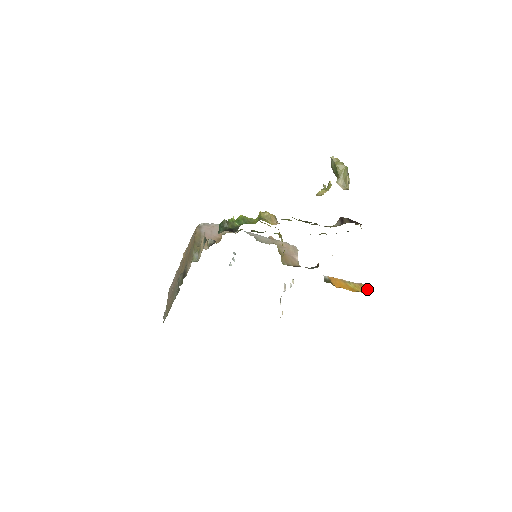
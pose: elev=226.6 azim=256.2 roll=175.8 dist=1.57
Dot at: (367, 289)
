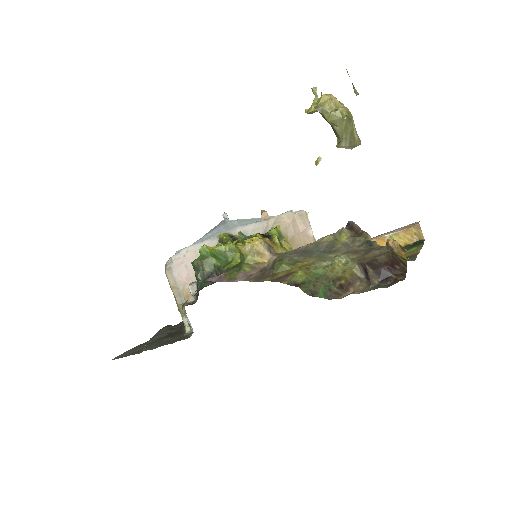
Dot at: (417, 233)
